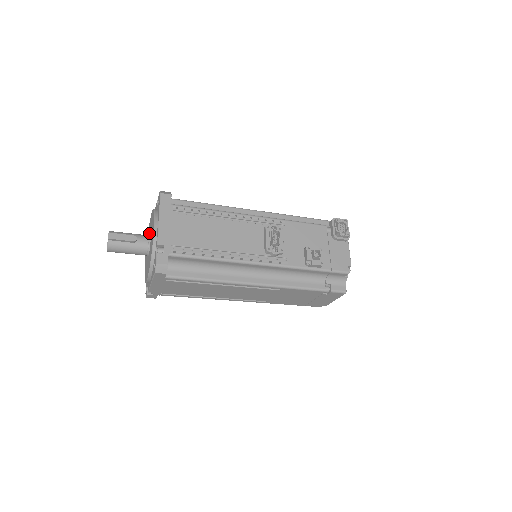
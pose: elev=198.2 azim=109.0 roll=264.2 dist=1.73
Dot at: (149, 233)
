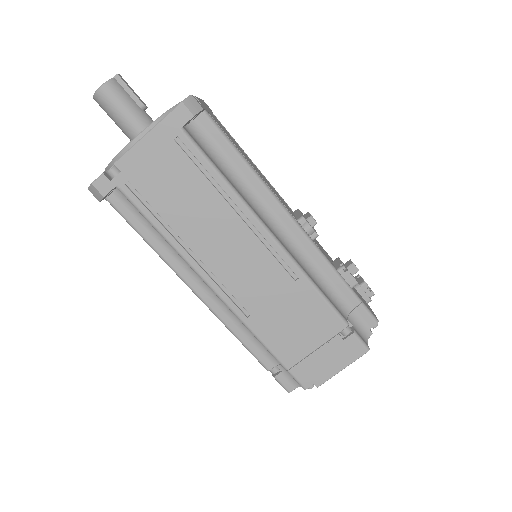
Dot at: occluded
